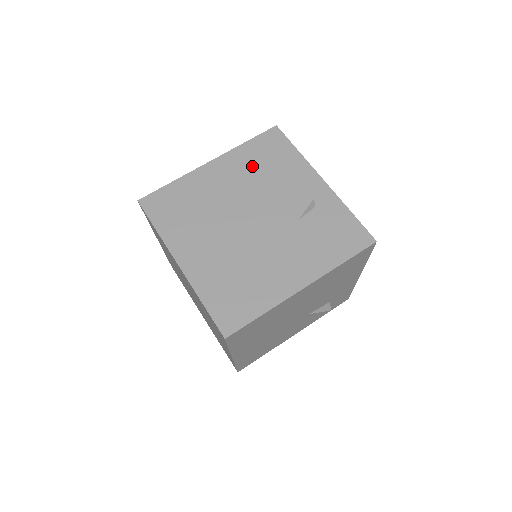
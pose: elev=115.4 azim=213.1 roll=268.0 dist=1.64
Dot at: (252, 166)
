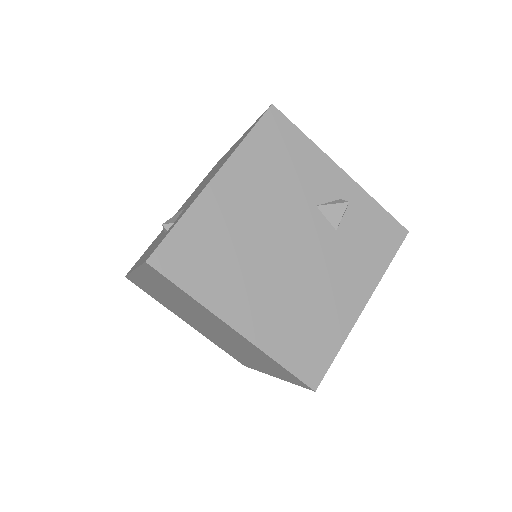
Dot at: (266, 171)
